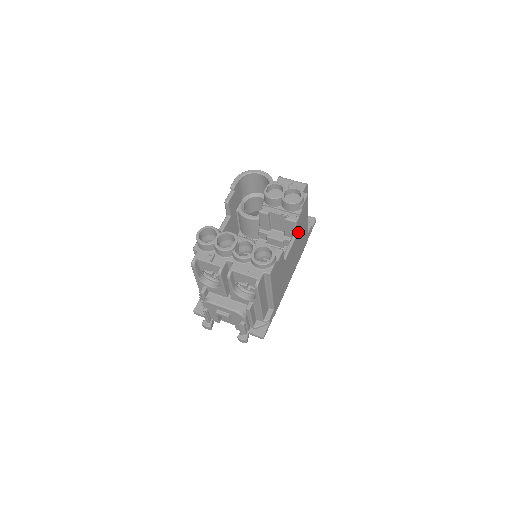
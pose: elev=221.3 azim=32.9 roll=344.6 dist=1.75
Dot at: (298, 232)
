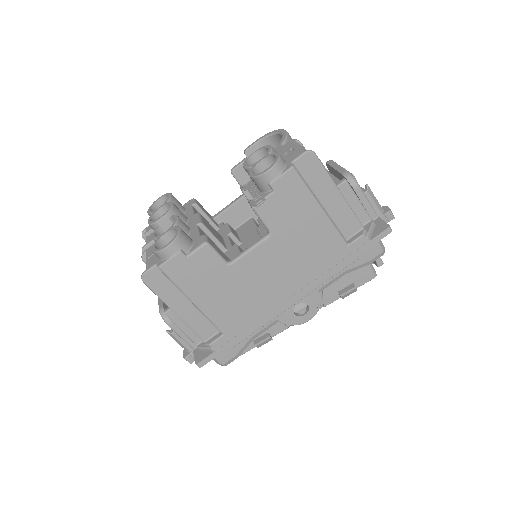
Dot at: (279, 229)
